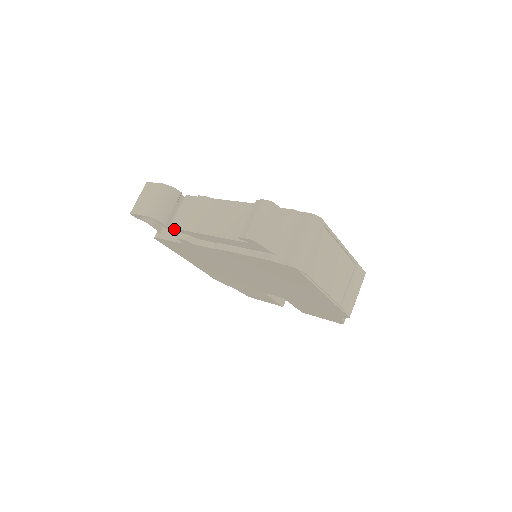
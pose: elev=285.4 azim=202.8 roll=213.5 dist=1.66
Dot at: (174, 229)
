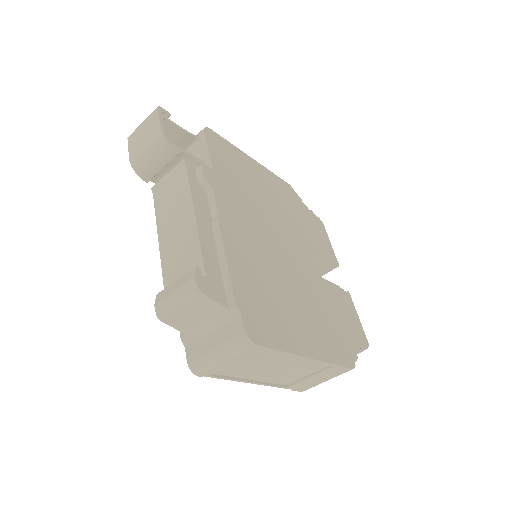
Dot at: (155, 193)
